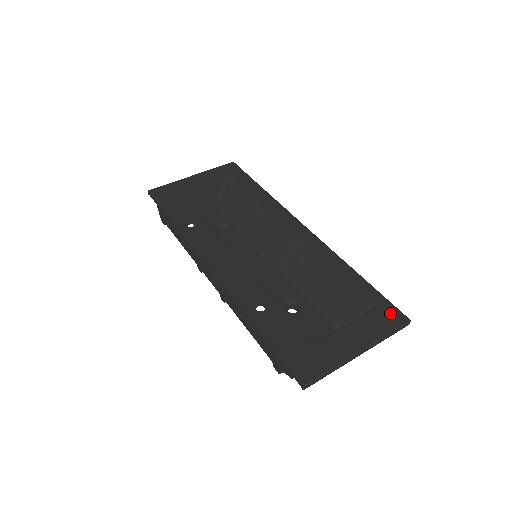
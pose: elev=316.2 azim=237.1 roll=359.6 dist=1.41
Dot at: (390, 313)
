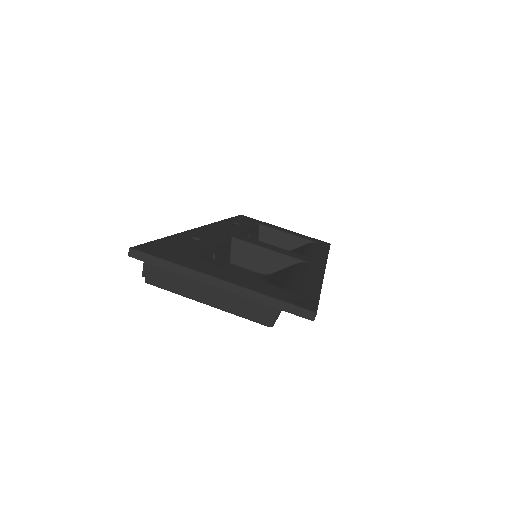
Dot at: (302, 299)
